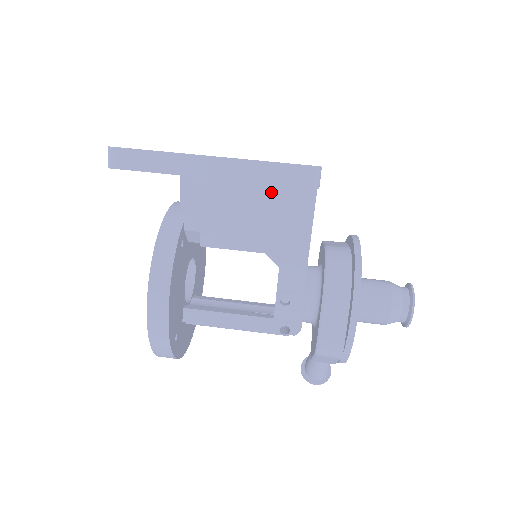
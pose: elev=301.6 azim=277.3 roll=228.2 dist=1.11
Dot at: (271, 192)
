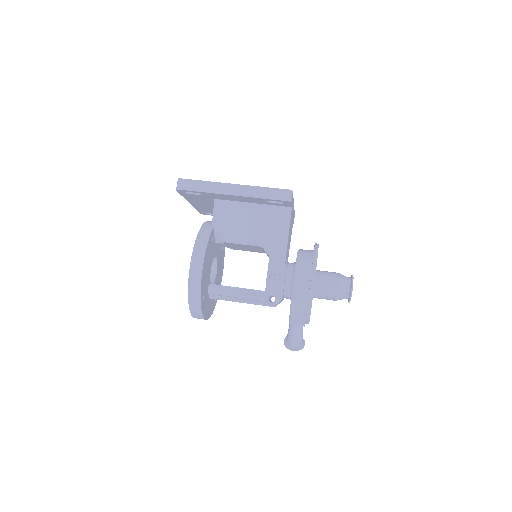
Dot at: (266, 209)
